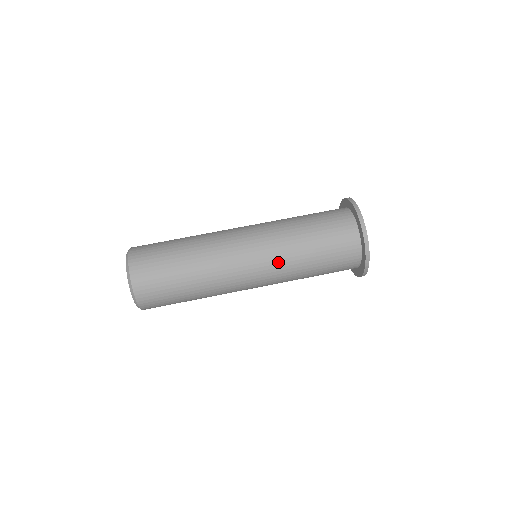
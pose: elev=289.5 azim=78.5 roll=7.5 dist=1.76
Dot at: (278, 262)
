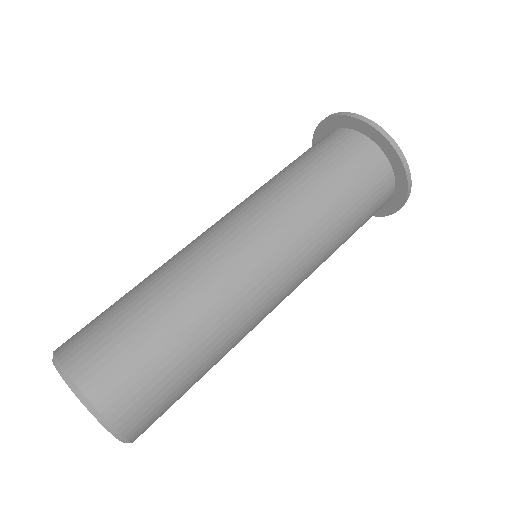
Dot at: (295, 228)
